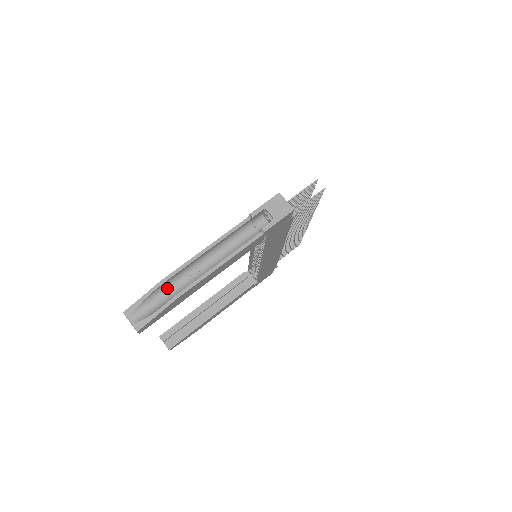
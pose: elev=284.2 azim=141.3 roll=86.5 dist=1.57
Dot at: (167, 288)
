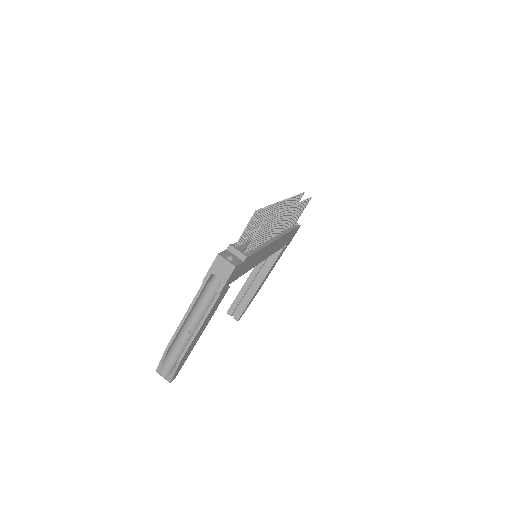
Dot at: (174, 349)
